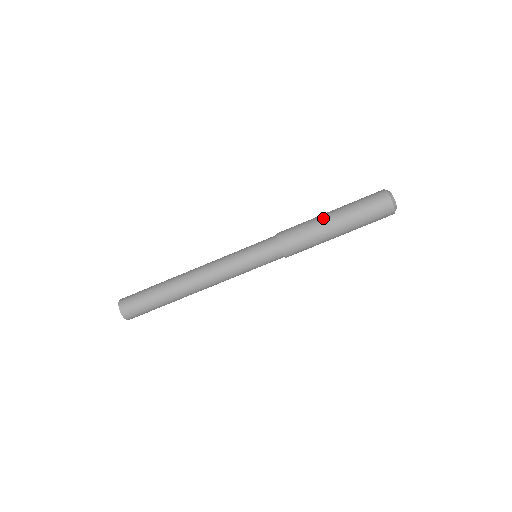
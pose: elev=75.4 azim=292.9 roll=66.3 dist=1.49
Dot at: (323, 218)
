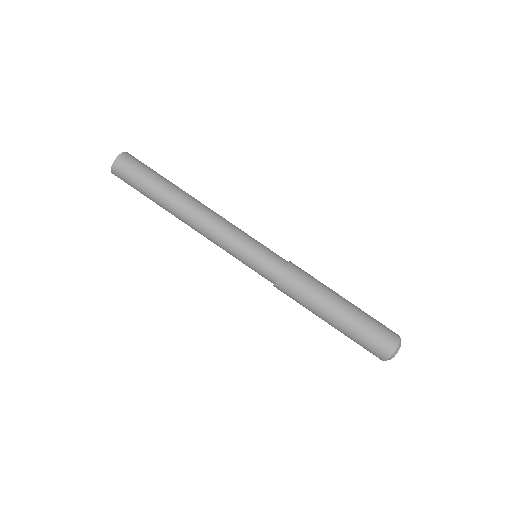
Dot at: (333, 300)
